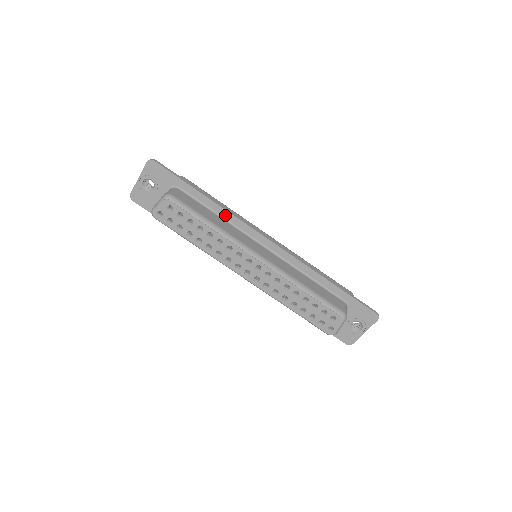
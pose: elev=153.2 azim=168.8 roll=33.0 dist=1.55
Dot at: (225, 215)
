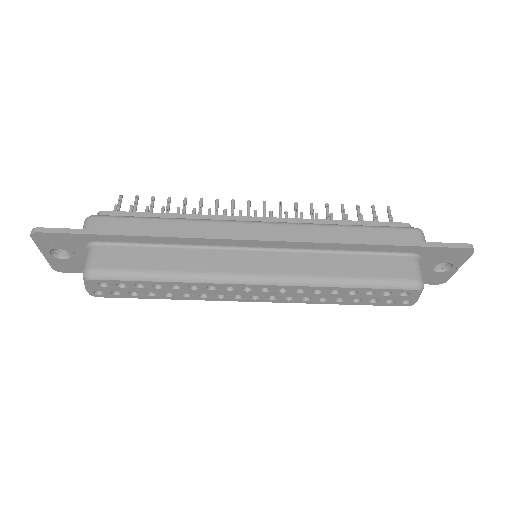
Dot at: (179, 242)
